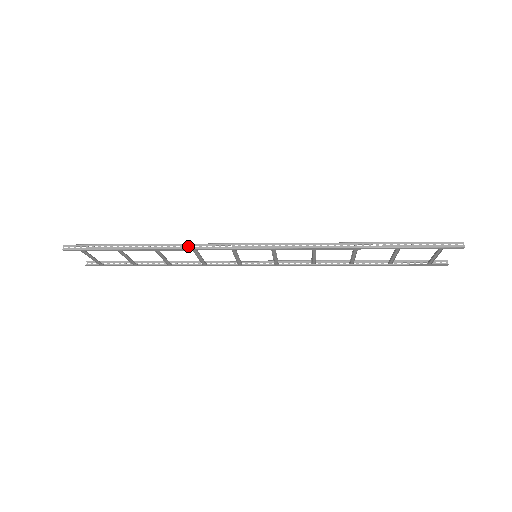
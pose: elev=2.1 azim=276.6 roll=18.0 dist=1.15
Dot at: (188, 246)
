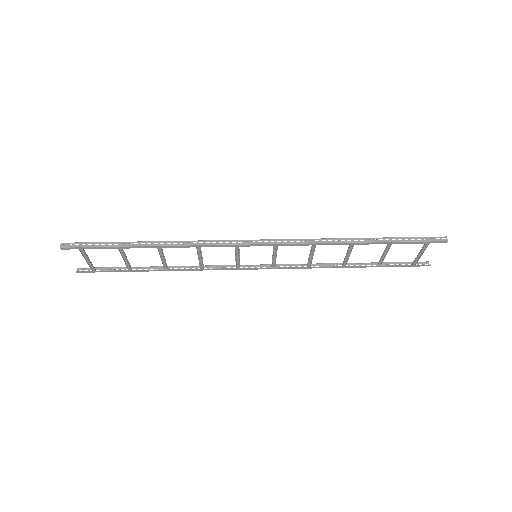
Dot at: (192, 243)
